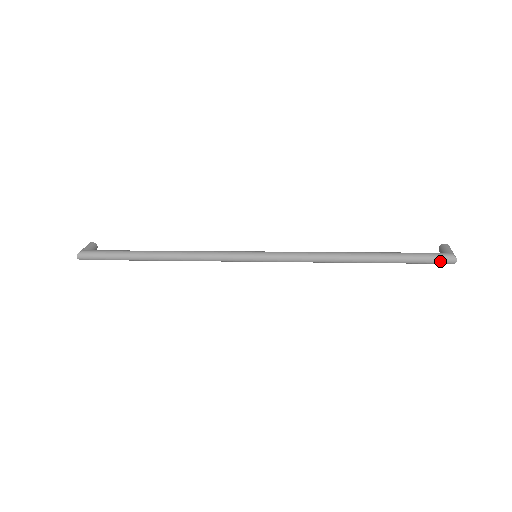
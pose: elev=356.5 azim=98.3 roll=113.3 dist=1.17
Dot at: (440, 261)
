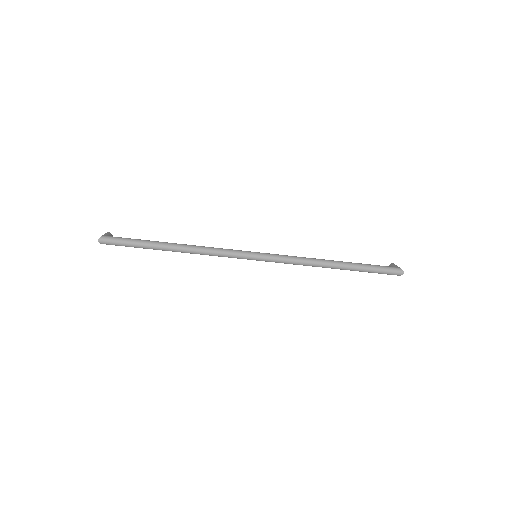
Dot at: (392, 272)
